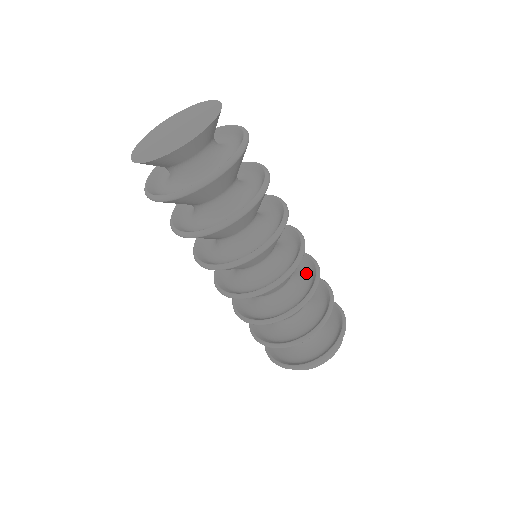
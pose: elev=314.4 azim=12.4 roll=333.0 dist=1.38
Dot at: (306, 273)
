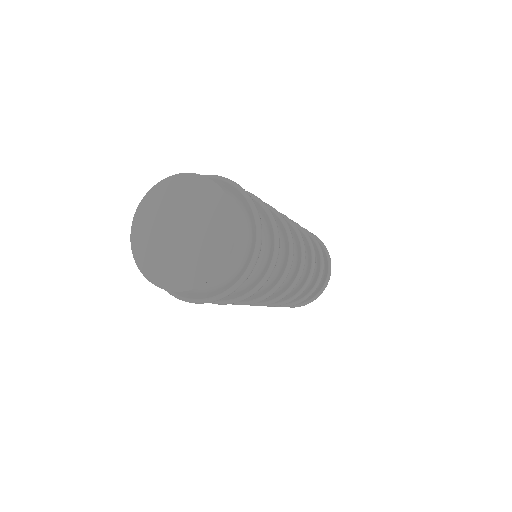
Dot at: occluded
